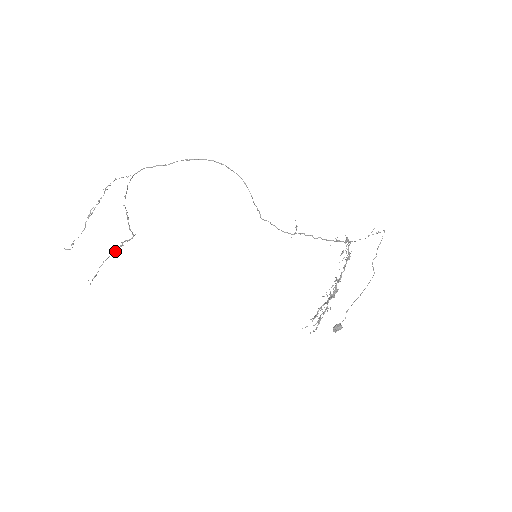
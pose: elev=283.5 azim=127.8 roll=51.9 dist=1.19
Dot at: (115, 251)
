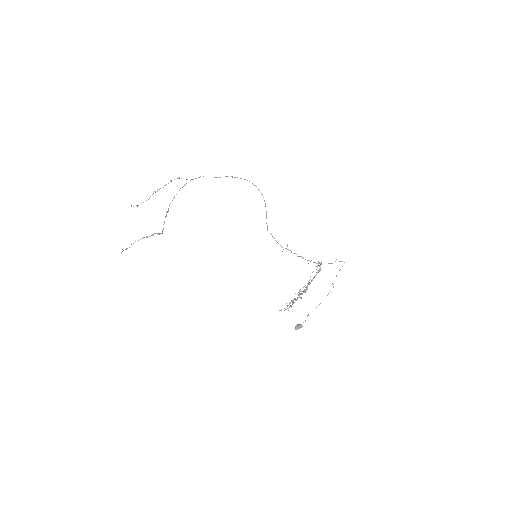
Dot at: (147, 237)
